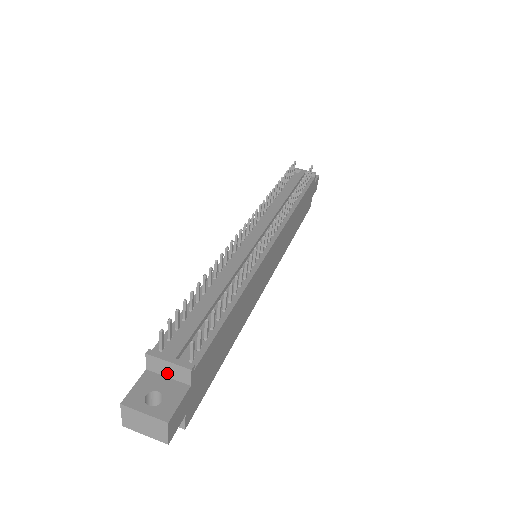
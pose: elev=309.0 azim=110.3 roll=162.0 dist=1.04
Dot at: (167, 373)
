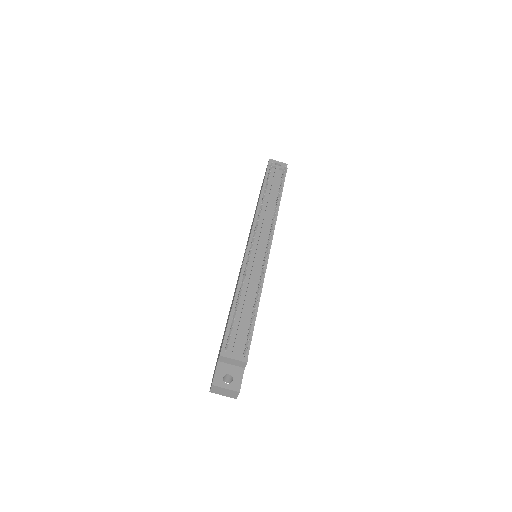
Dot at: (231, 363)
